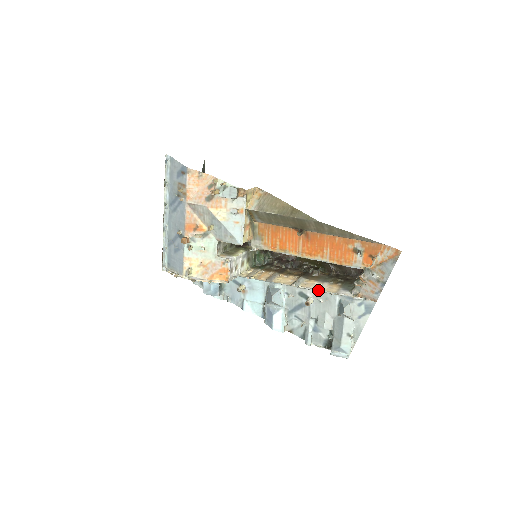
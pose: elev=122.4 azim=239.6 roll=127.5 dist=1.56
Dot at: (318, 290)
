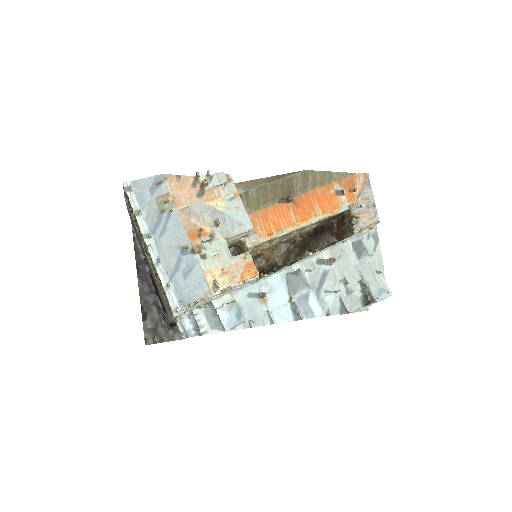
Dot at: (331, 245)
